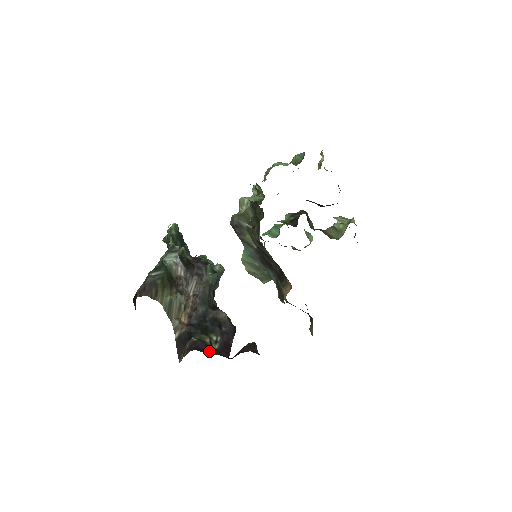
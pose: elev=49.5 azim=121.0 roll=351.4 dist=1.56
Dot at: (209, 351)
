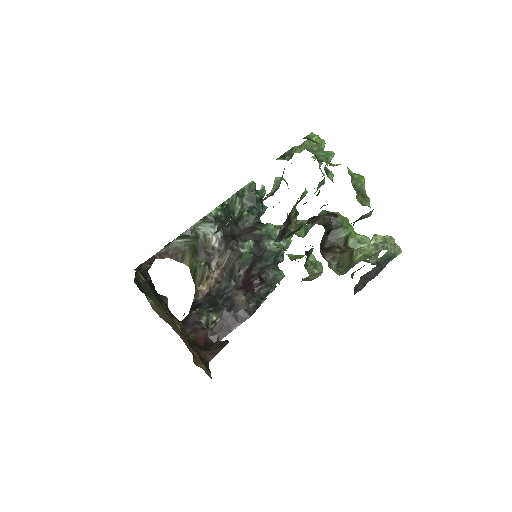
Dot at: (193, 329)
